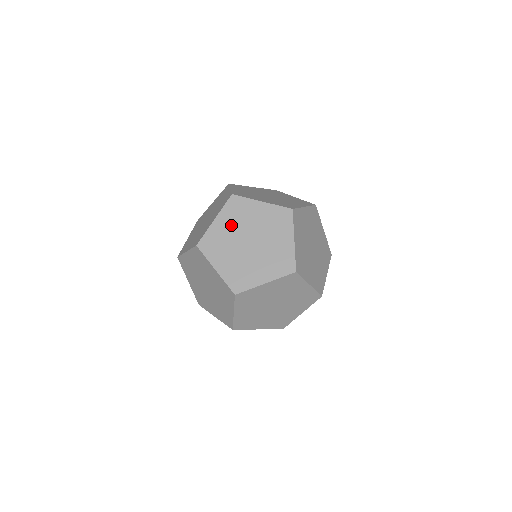
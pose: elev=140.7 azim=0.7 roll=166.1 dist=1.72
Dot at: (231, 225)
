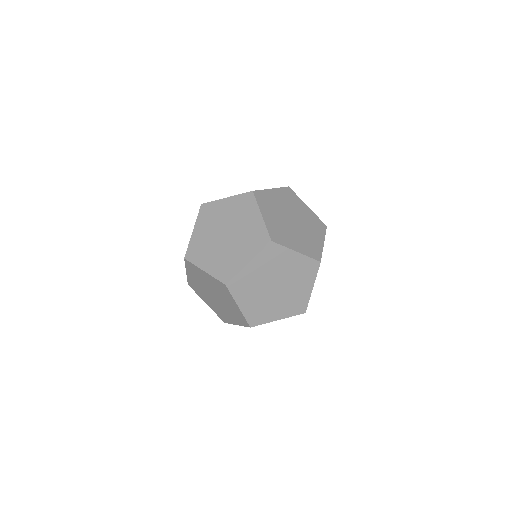
Dot at: (197, 280)
